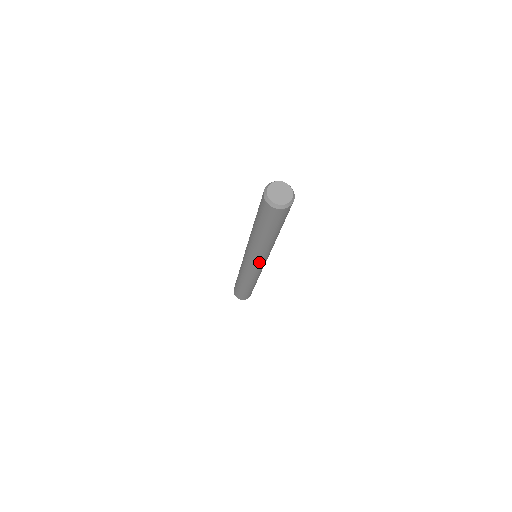
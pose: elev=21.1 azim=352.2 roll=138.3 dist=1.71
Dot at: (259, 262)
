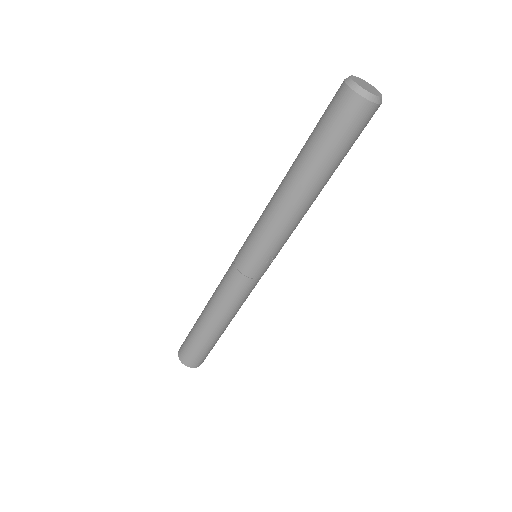
Dot at: (265, 253)
